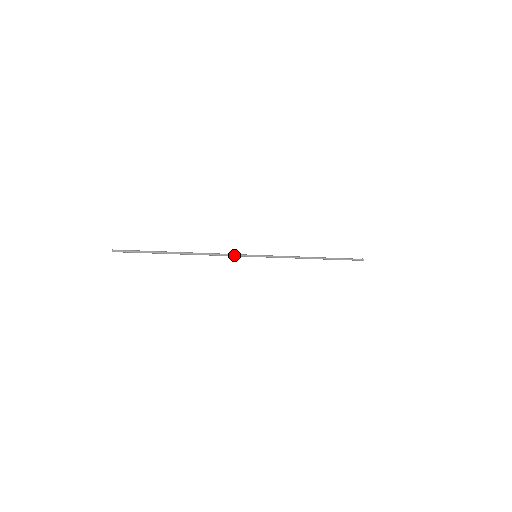
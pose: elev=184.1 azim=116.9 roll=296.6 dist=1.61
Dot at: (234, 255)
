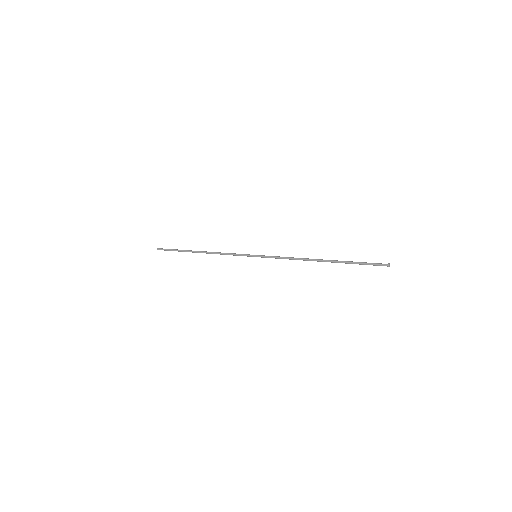
Dot at: (236, 254)
